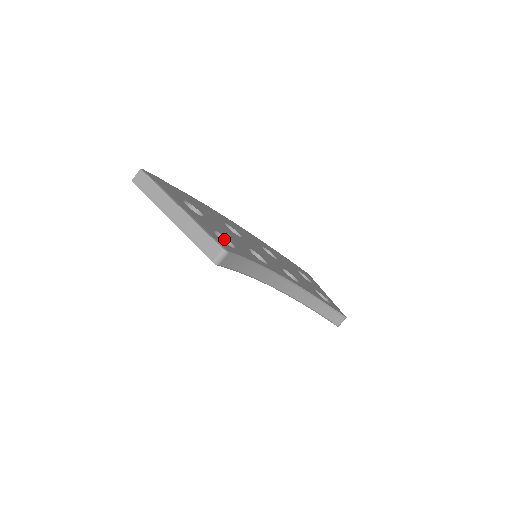
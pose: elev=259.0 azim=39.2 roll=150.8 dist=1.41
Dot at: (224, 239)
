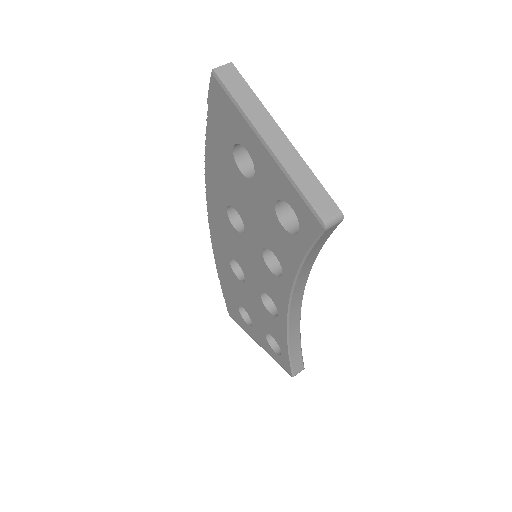
Dot at: occluded
